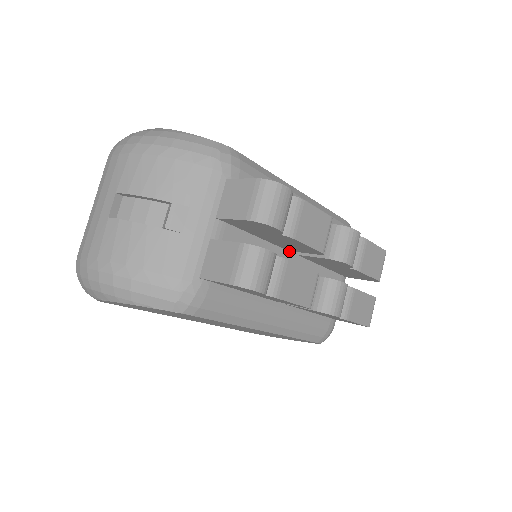
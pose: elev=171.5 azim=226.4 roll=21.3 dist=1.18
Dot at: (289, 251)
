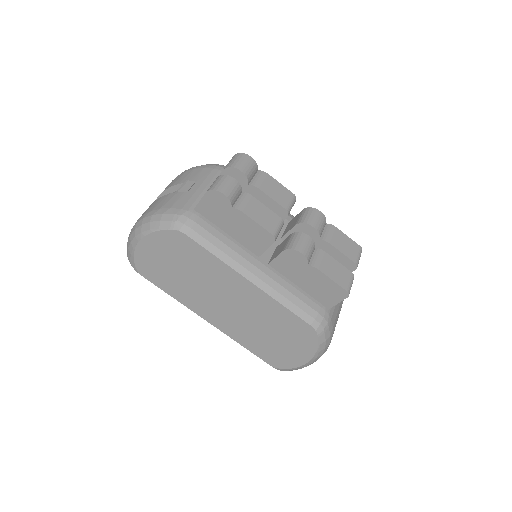
Dot at: occluded
